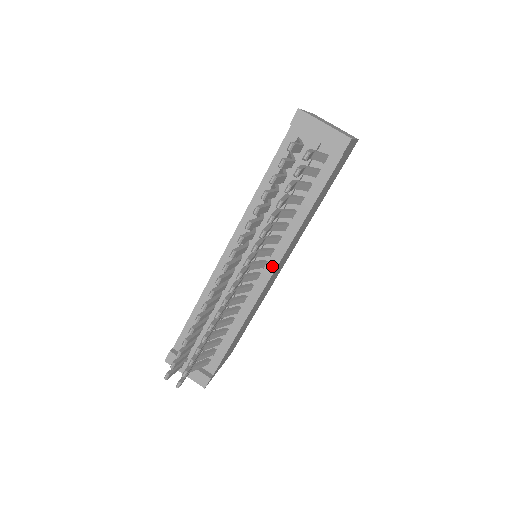
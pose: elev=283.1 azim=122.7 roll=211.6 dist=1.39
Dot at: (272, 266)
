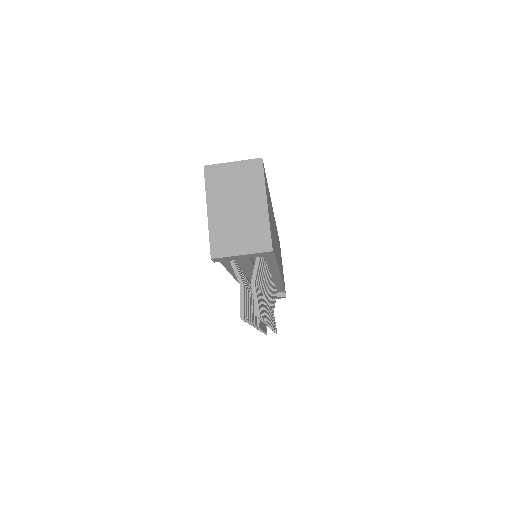
Dot at: (276, 274)
